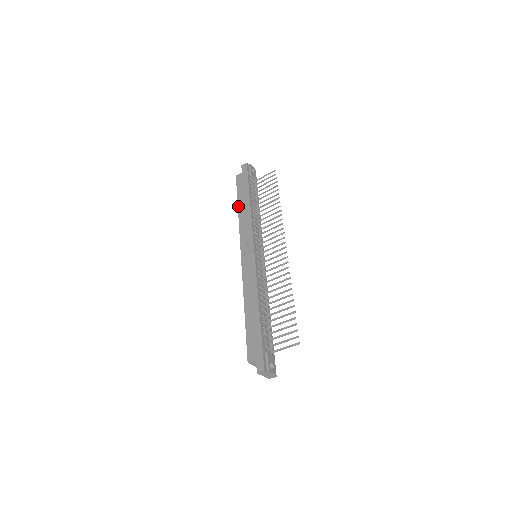
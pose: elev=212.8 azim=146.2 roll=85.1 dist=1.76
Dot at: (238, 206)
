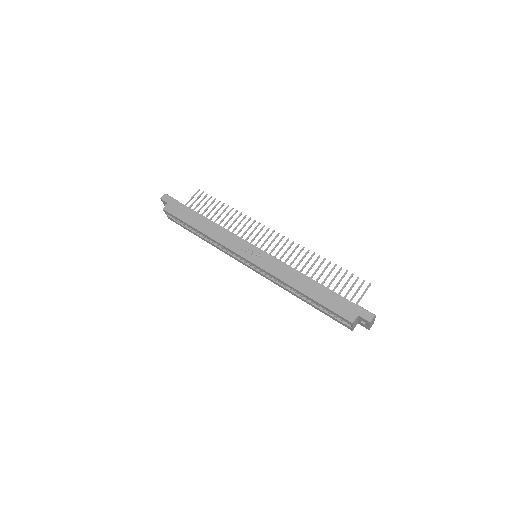
Dot at: (196, 228)
